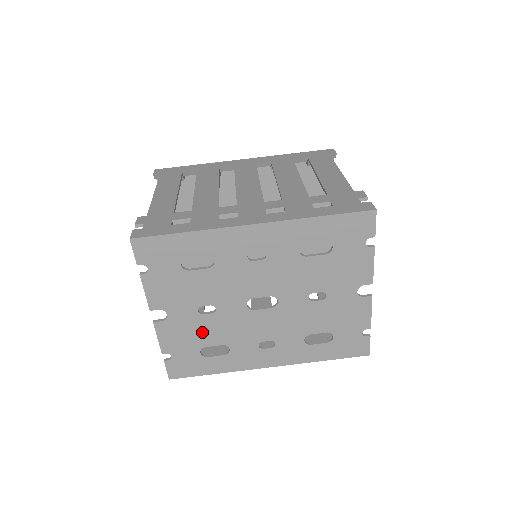
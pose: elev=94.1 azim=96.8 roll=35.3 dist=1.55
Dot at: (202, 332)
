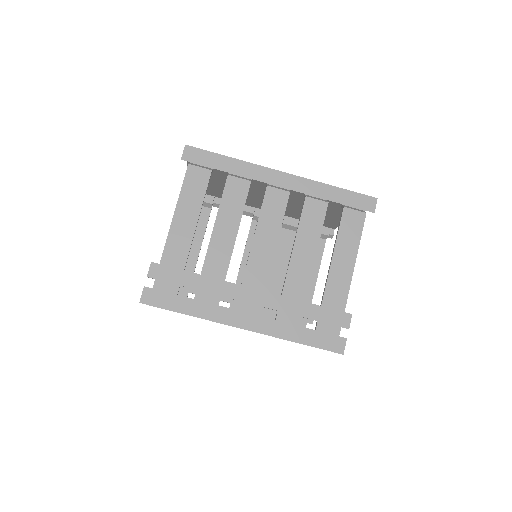
Dot at: occluded
